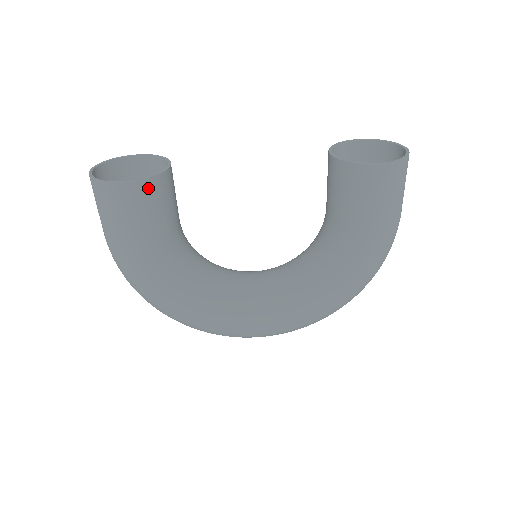
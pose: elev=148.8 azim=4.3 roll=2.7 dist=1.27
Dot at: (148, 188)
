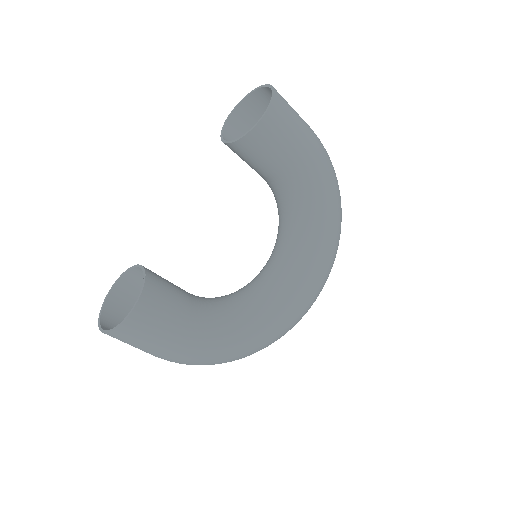
Dot at: (149, 296)
